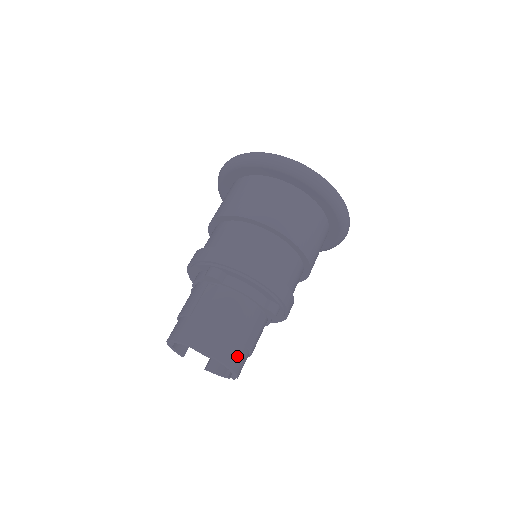
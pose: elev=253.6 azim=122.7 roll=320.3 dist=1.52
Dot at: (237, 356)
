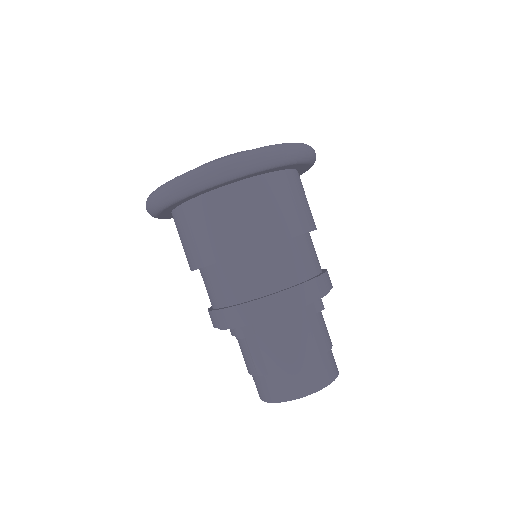
Dot at: (323, 371)
